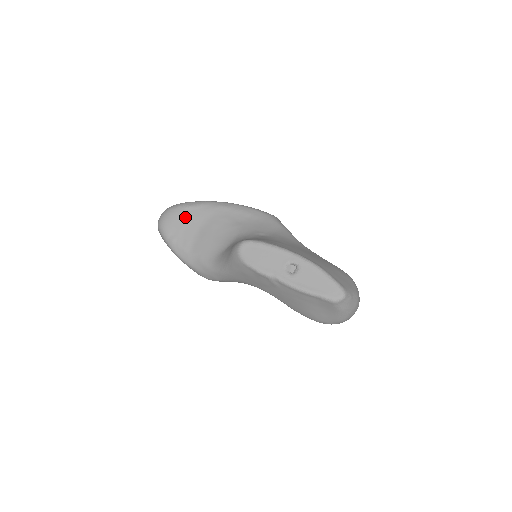
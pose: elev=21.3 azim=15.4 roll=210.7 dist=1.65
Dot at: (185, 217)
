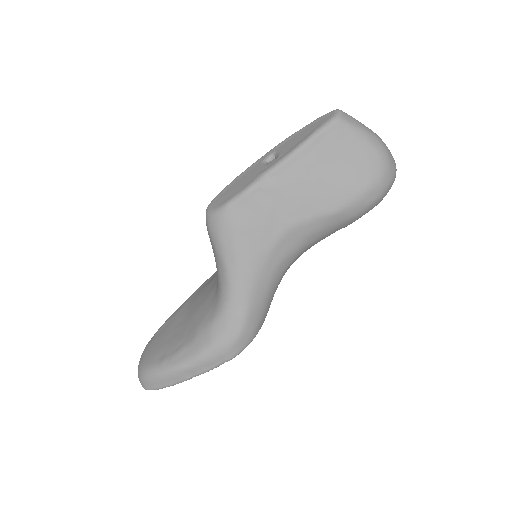
Dot at: (162, 335)
